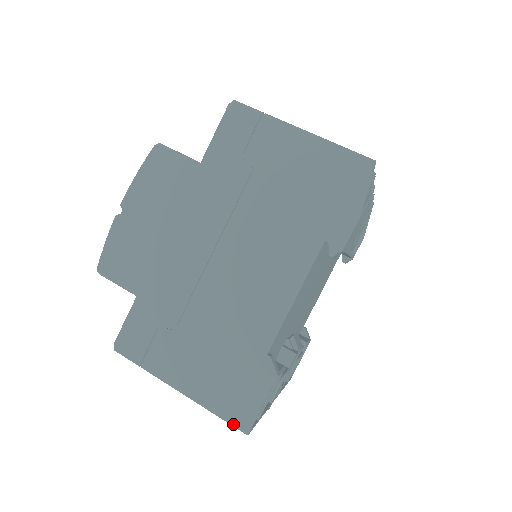
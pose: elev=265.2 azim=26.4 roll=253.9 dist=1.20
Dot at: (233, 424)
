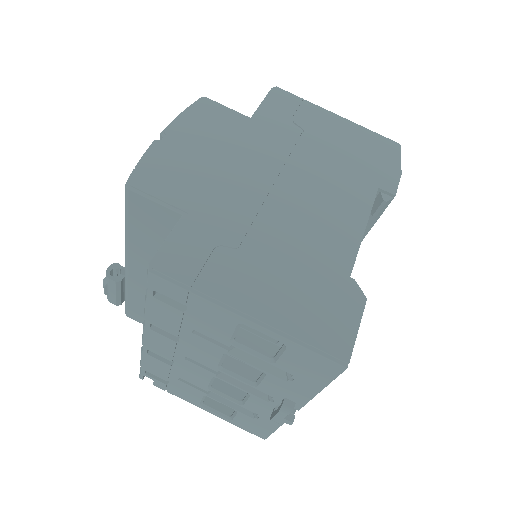
Dot at: (326, 355)
